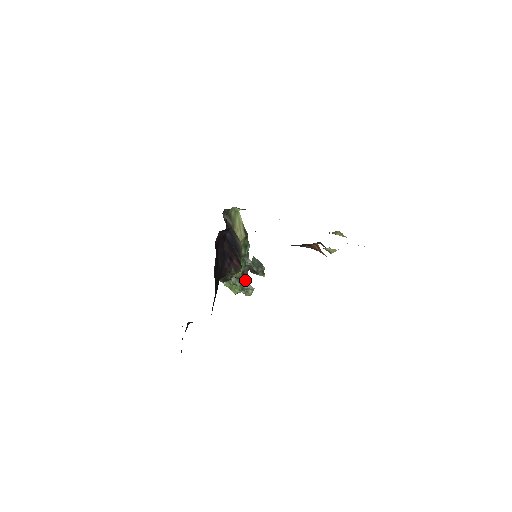
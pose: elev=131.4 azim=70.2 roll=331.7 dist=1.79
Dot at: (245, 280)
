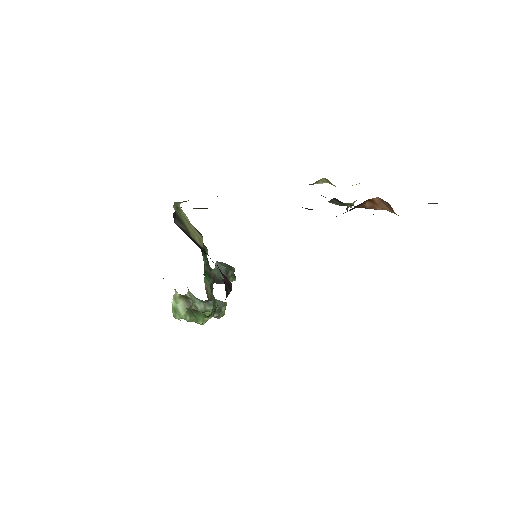
Dot at: occluded
